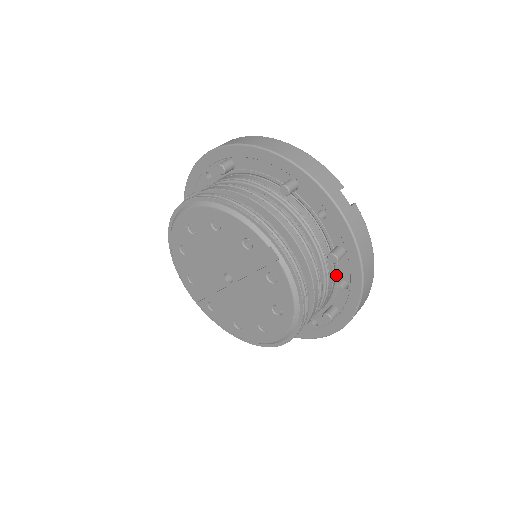
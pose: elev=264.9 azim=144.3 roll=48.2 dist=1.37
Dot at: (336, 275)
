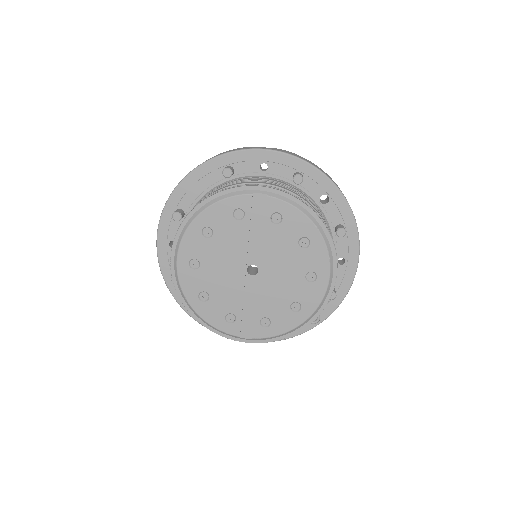
Dot at: (313, 199)
